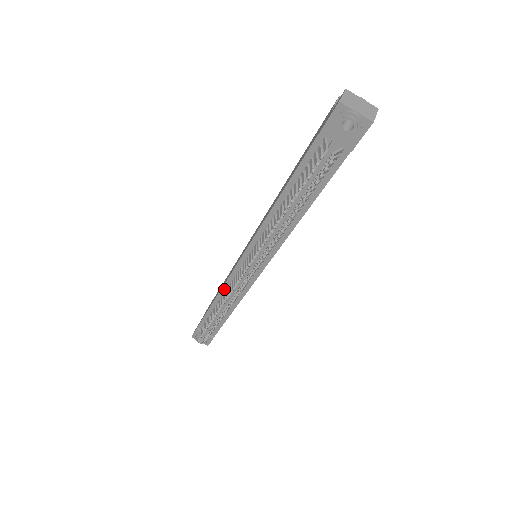
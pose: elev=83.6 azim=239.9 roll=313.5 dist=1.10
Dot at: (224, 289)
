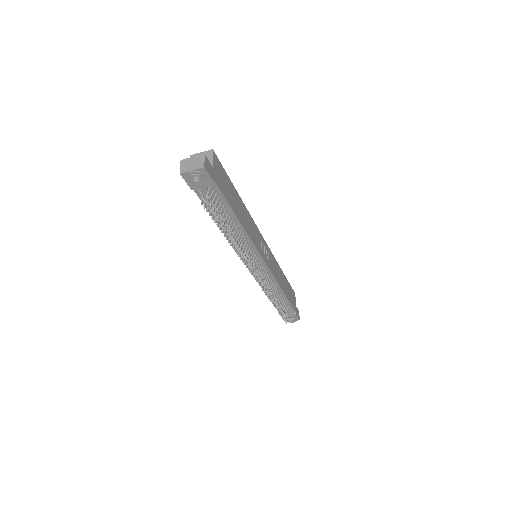
Dot at: occluded
